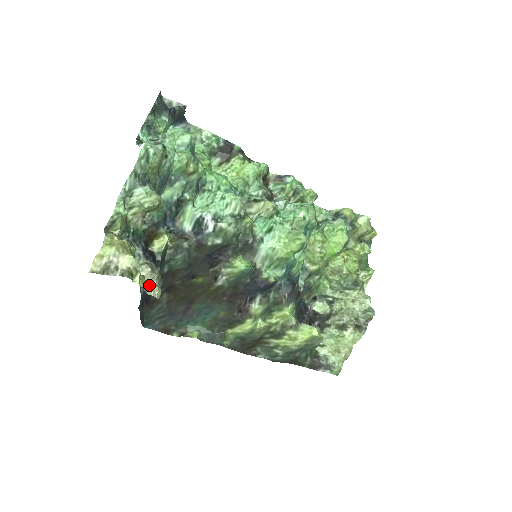
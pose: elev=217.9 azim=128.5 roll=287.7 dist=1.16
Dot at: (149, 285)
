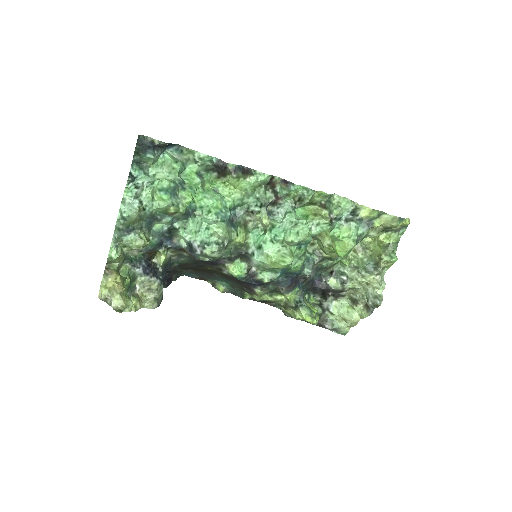
Dot at: (149, 296)
